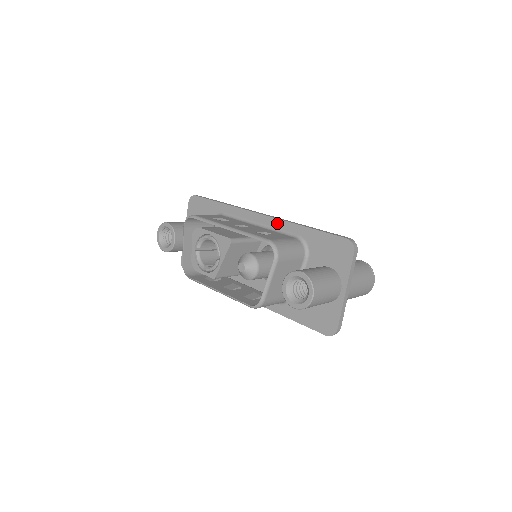
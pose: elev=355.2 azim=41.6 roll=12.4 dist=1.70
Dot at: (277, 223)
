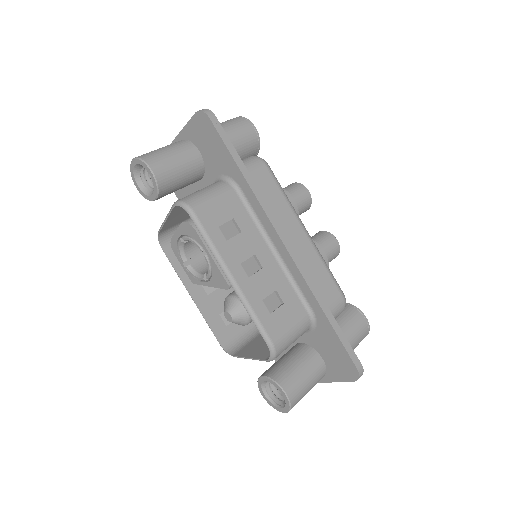
Dot at: (298, 277)
